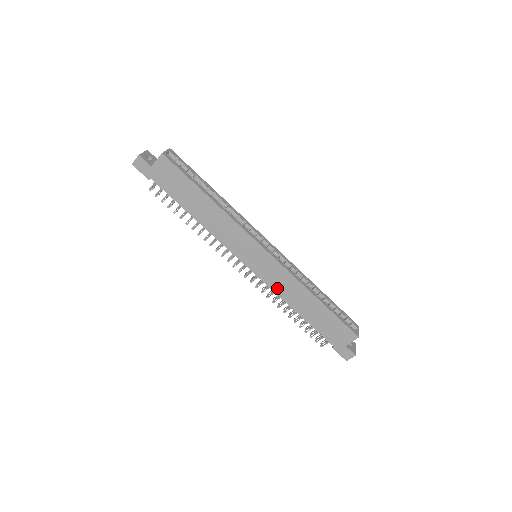
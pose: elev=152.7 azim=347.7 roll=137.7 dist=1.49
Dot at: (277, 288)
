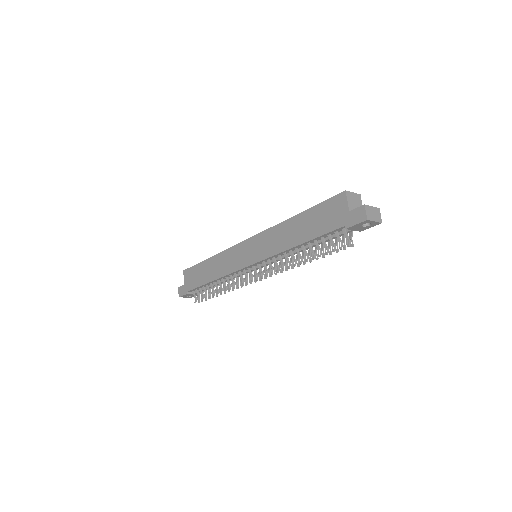
Dot at: (273, 250)
